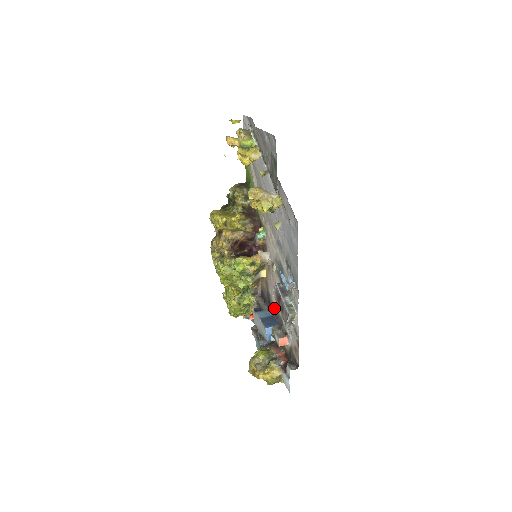
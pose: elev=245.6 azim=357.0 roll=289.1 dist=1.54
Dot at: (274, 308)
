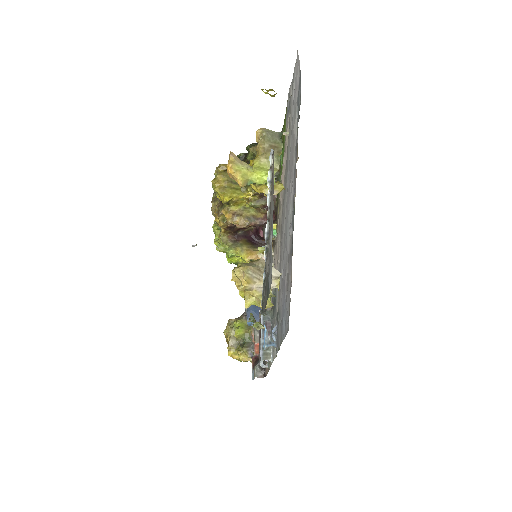
Dot at: occluded
